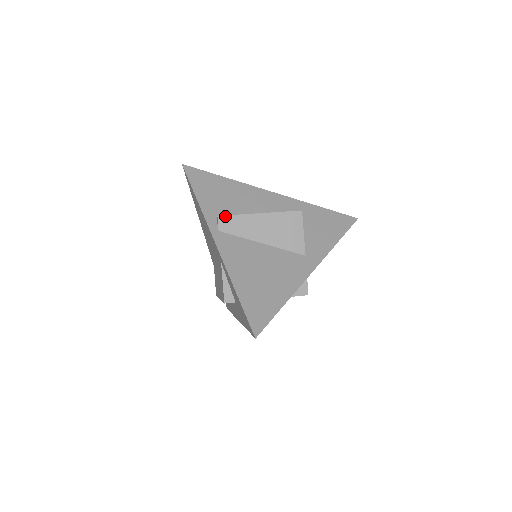
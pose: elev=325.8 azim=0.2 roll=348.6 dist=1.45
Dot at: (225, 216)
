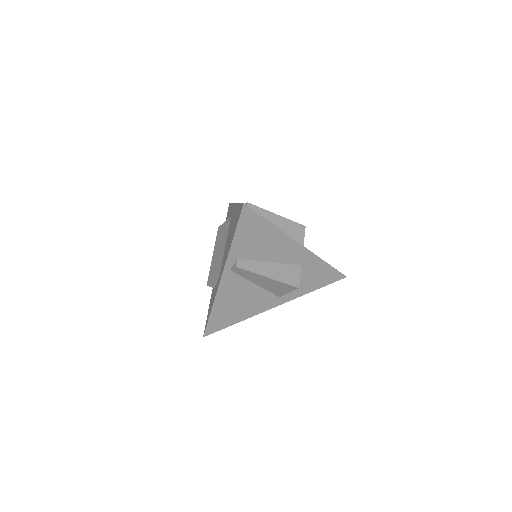
Dot at: (241, 269)
